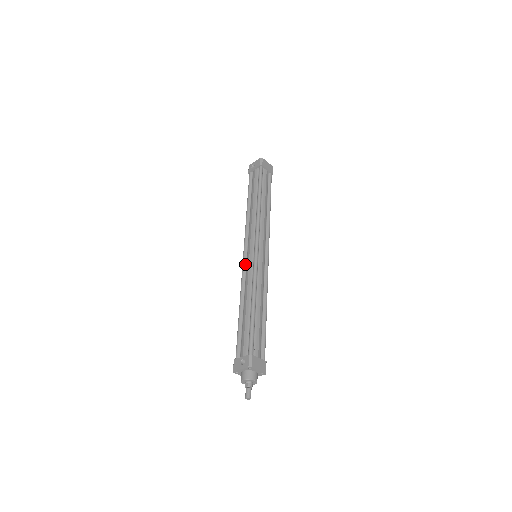
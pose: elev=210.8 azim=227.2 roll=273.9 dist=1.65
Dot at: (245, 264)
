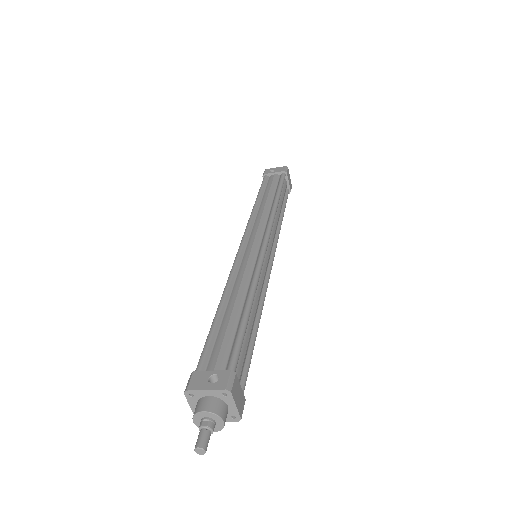
Dot at: (241, 255)
